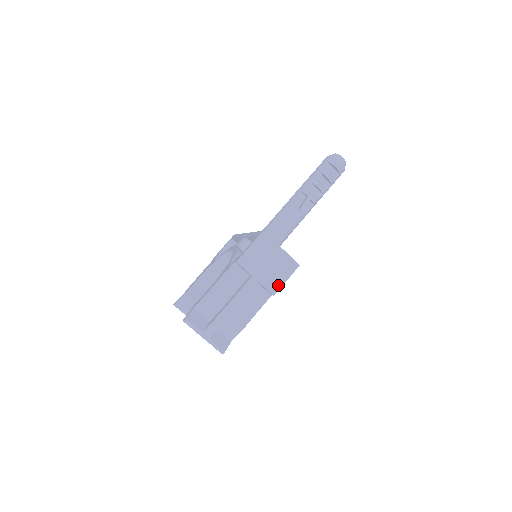
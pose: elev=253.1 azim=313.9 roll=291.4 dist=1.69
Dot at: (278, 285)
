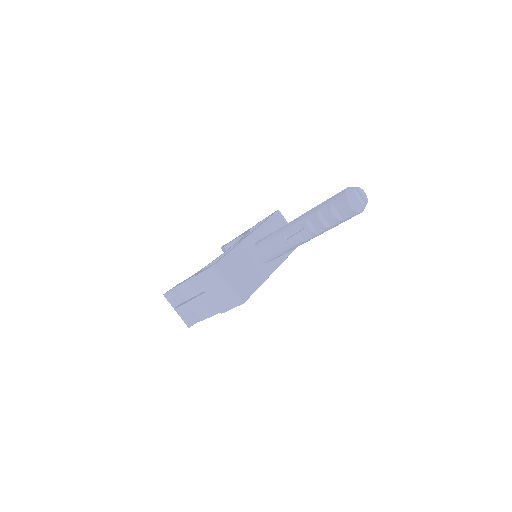
Dot at: (225, 308)
